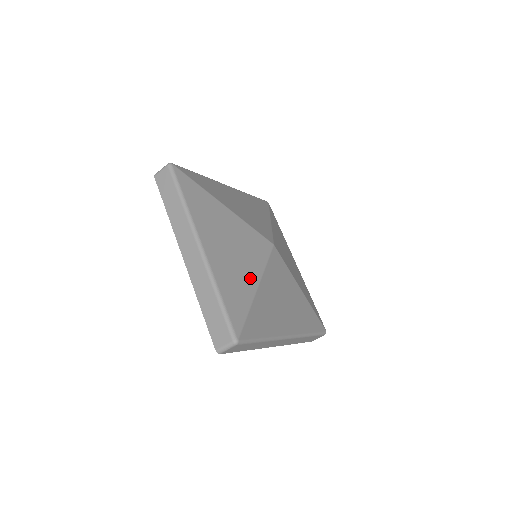
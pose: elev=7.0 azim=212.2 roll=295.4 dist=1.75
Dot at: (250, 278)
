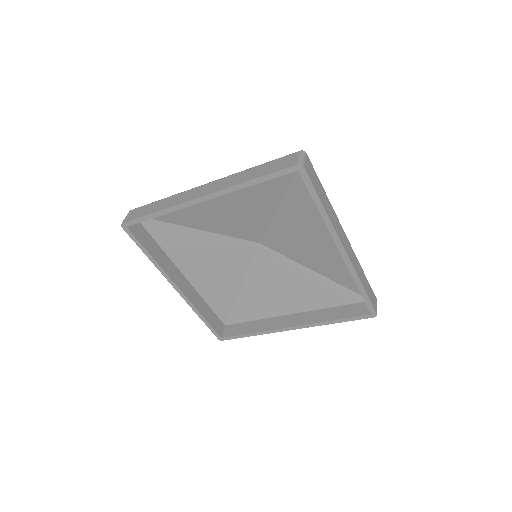
Dot at: occluded
